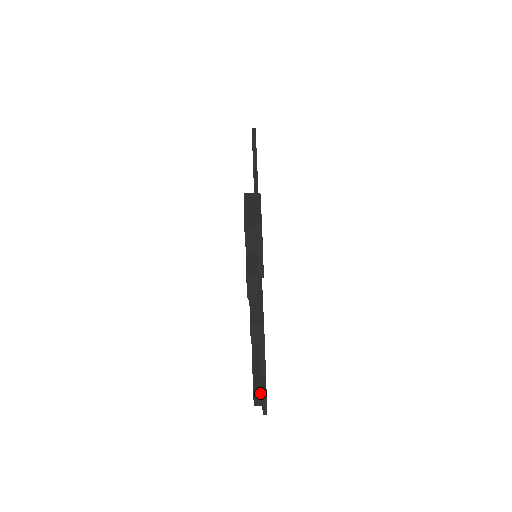
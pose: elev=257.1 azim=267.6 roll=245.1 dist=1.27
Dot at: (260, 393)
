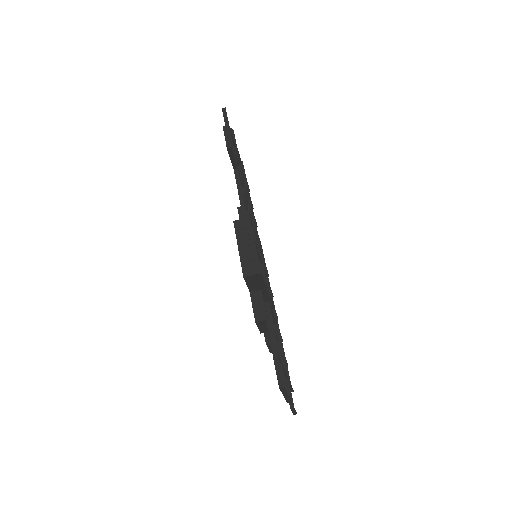
Dot at: occluded
